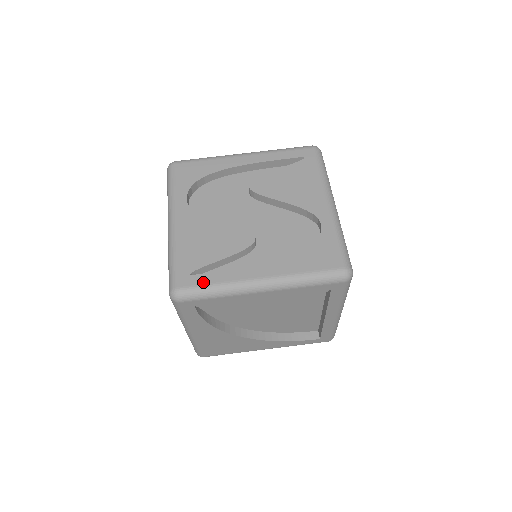
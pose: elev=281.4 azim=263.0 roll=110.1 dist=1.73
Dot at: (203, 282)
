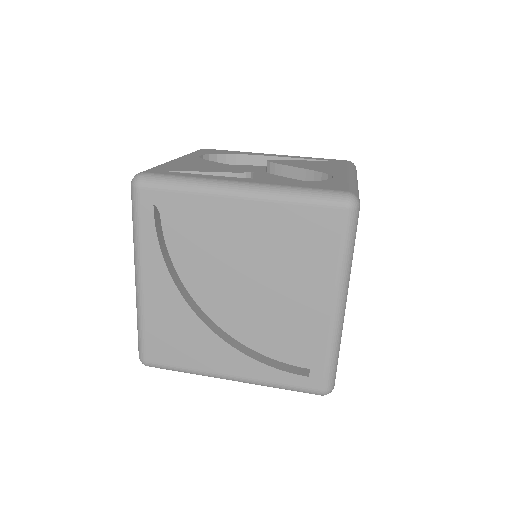
Dot at: (174, 174)
